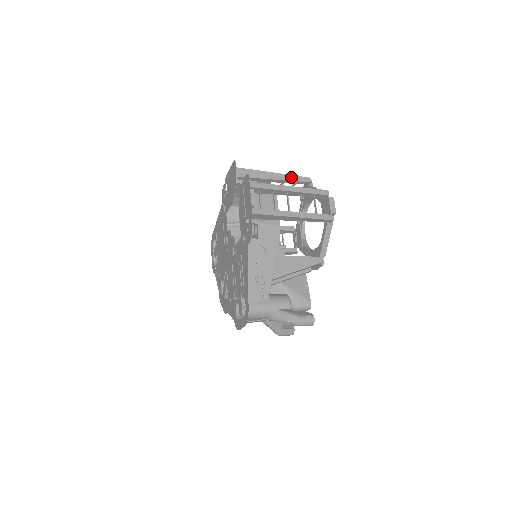
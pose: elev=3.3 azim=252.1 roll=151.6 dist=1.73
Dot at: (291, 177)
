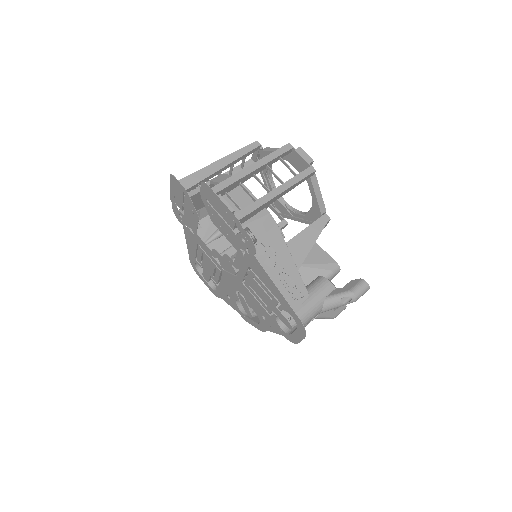
Dot at: (238, 153)
